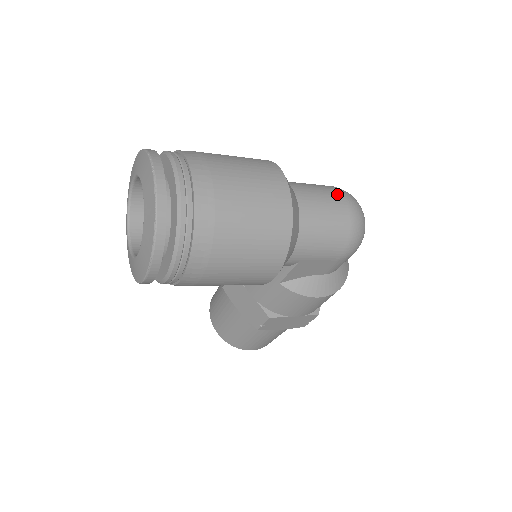
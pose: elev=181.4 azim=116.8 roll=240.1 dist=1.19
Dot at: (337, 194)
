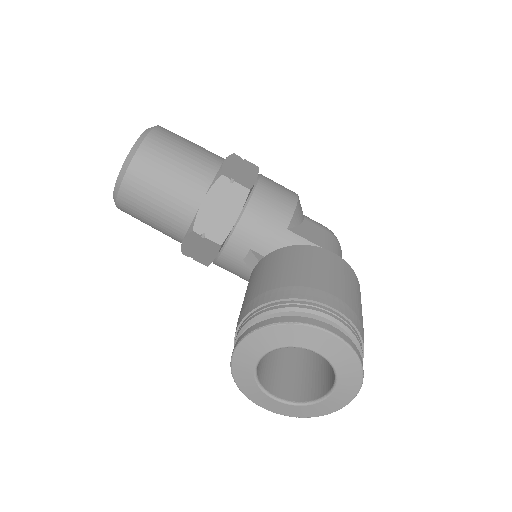
Dot at: occluded
